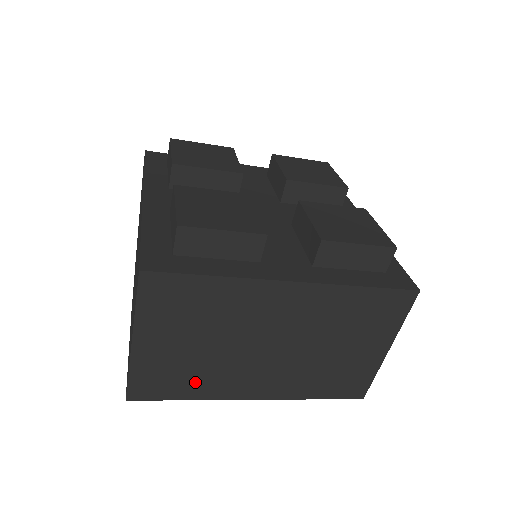
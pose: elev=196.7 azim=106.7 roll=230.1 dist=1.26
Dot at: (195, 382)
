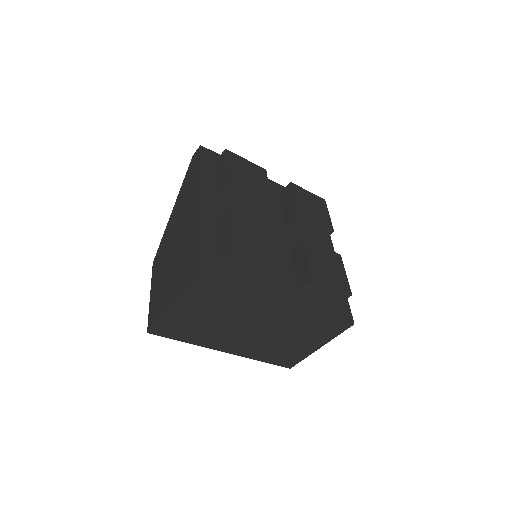
Dot at: (196, 334)
